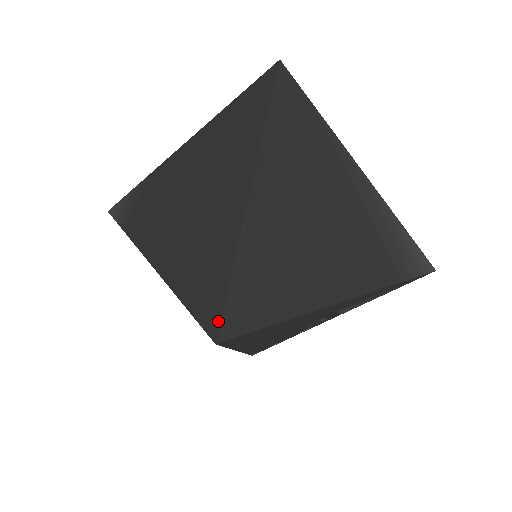
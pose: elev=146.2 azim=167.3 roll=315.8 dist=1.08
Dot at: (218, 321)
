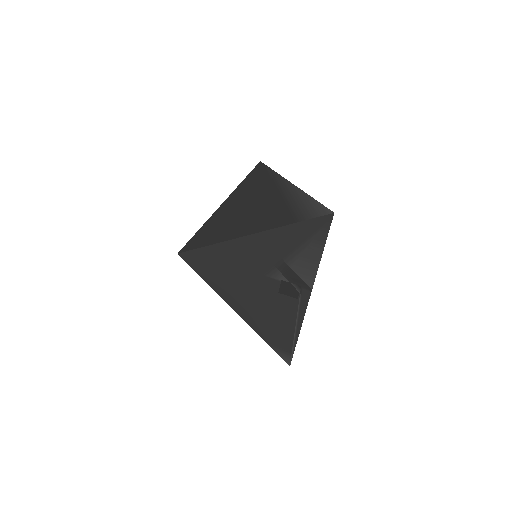
Dot at: (185, 247)
